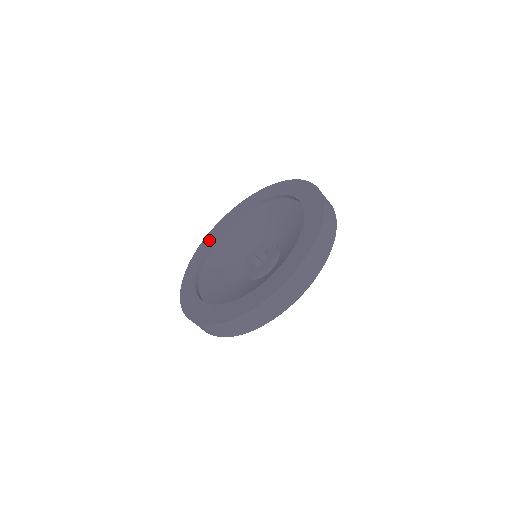
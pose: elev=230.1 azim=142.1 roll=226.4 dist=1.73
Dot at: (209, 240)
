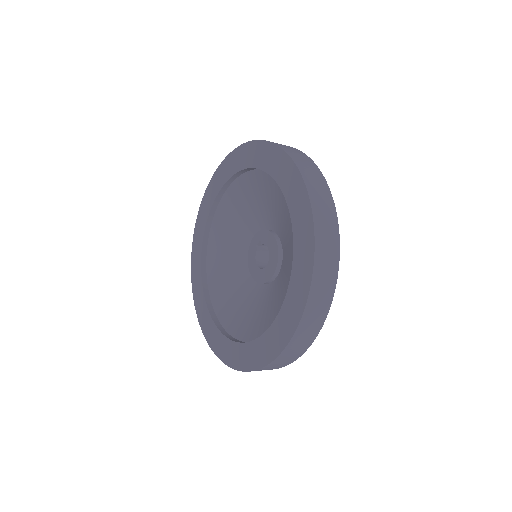
Dot at: (217, 183)
